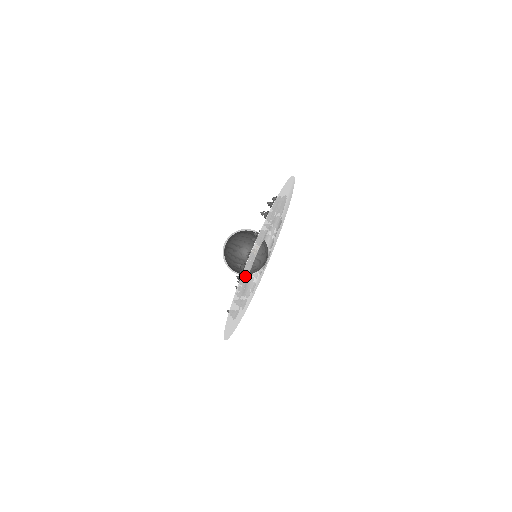
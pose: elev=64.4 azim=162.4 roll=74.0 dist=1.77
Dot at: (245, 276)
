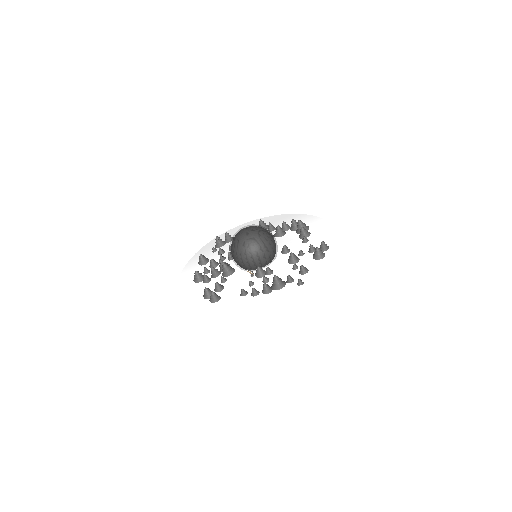
Dot at: (281, 294)
